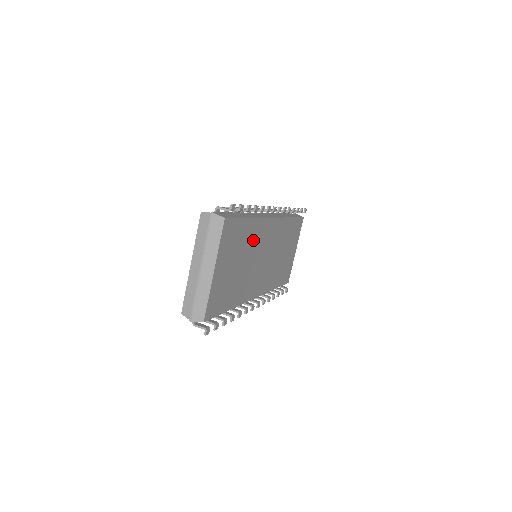
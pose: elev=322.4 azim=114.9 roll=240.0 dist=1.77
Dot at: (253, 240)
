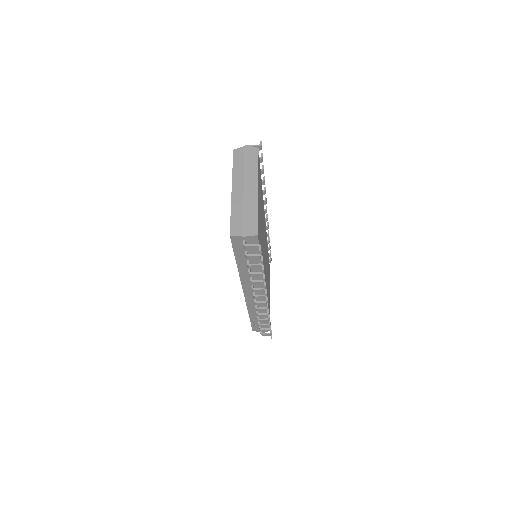
Dot at: occluded
